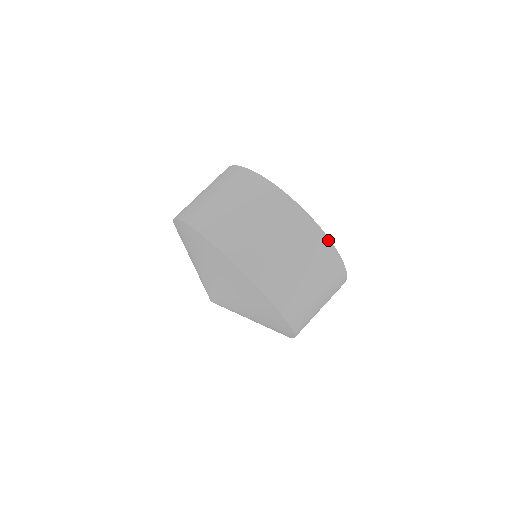
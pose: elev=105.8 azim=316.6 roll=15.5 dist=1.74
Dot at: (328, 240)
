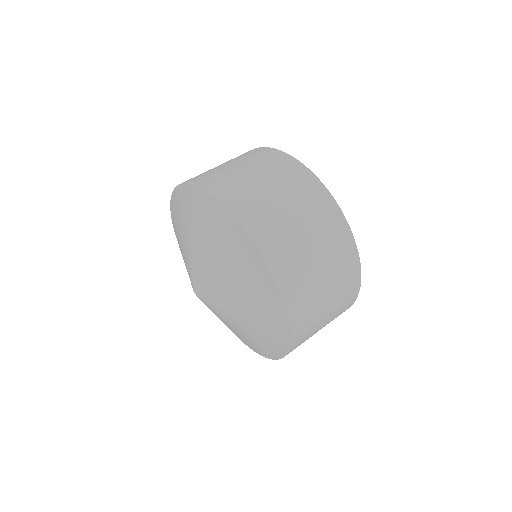
Dot at: (283, 153)
